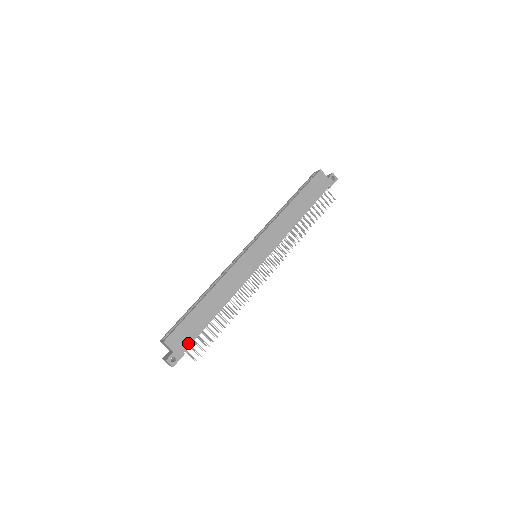
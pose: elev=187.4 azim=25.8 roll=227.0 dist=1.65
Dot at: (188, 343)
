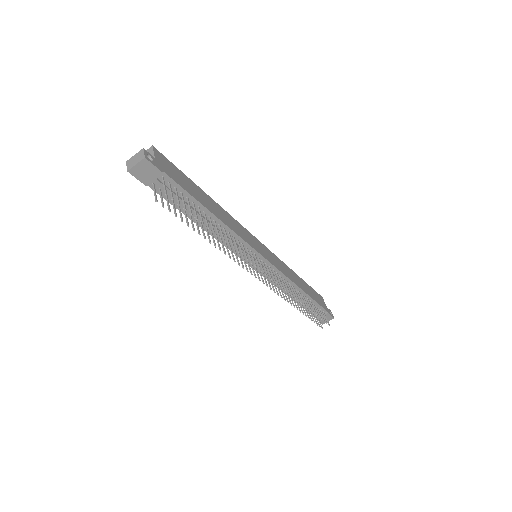
Dot at: (172, 177)
